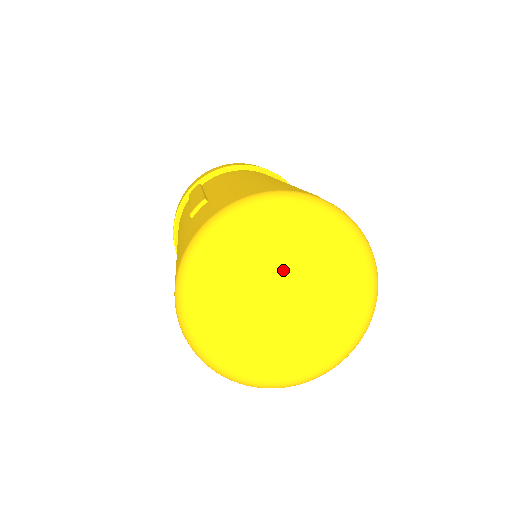
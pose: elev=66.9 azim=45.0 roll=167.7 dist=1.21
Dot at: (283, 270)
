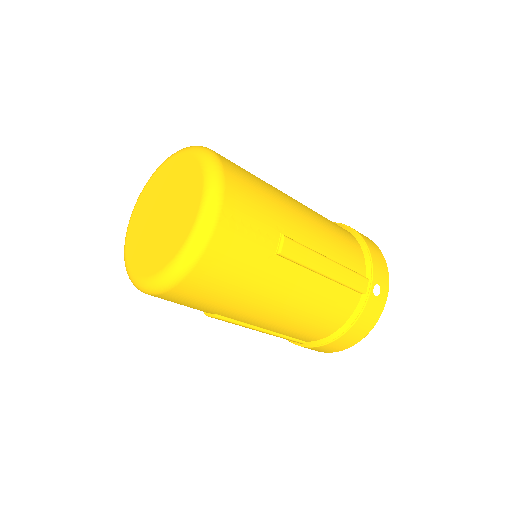
Dot at: (175, 197)
